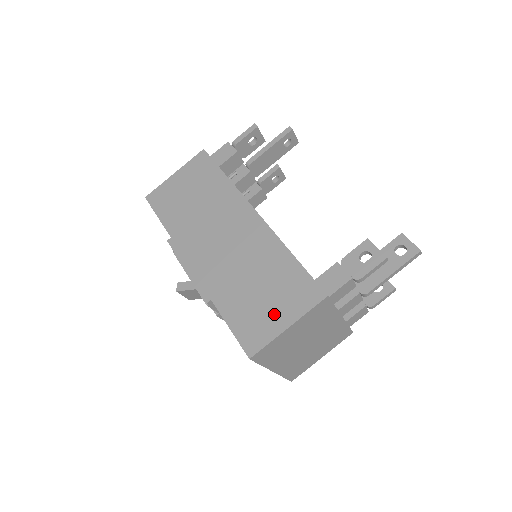
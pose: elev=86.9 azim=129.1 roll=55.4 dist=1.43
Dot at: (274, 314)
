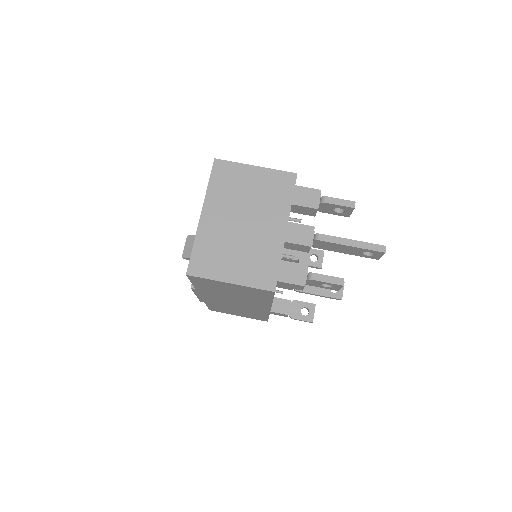
Dot at: occluded
